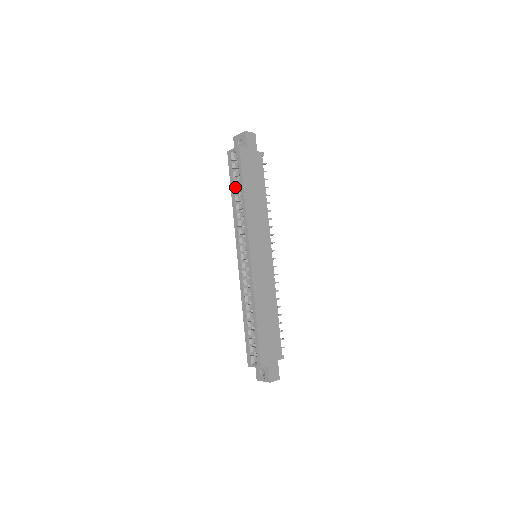
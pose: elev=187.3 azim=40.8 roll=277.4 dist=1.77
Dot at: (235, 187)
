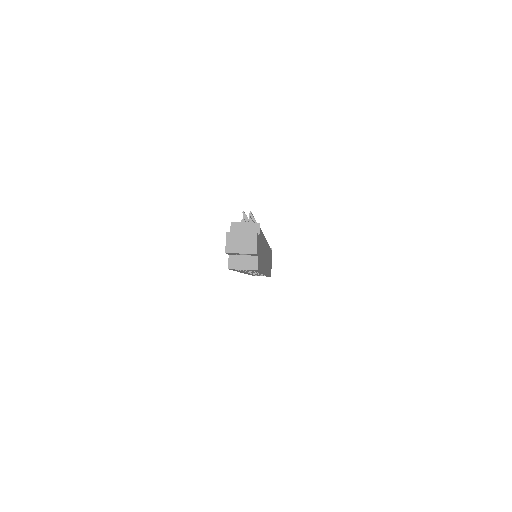
Dot at: occluded
